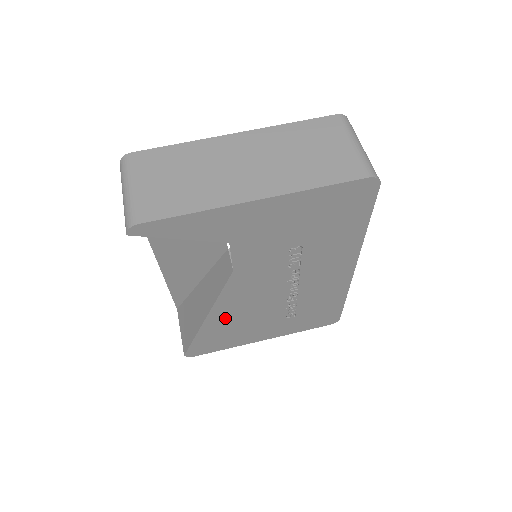
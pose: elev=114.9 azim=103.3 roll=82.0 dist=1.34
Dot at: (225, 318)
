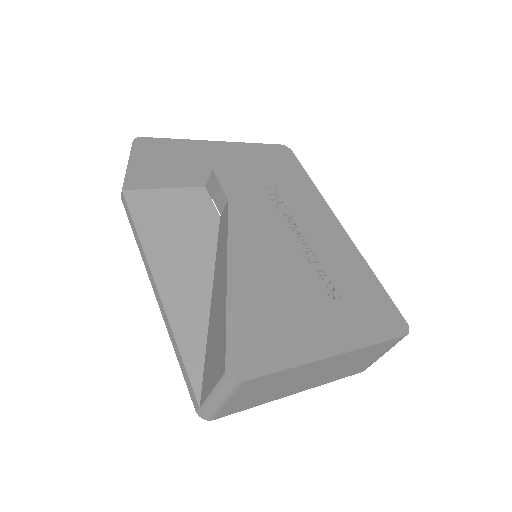
Dot at: (251, 277)
